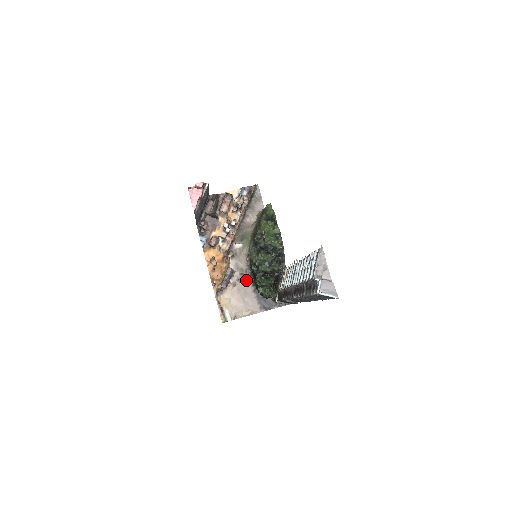
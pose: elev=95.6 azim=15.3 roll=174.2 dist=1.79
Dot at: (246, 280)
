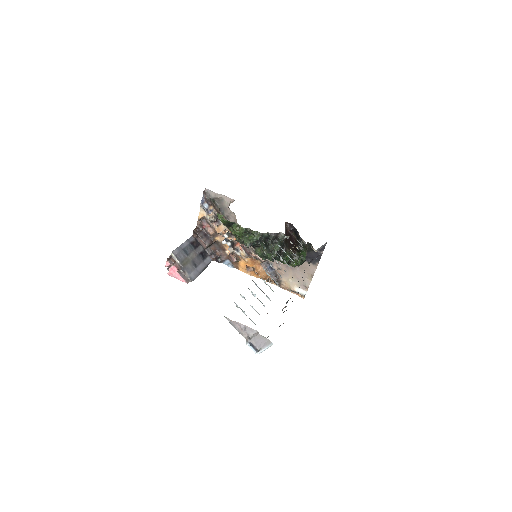
Dot at: occluded
